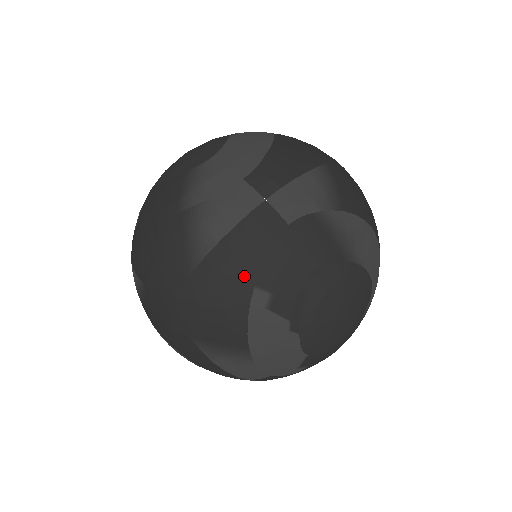
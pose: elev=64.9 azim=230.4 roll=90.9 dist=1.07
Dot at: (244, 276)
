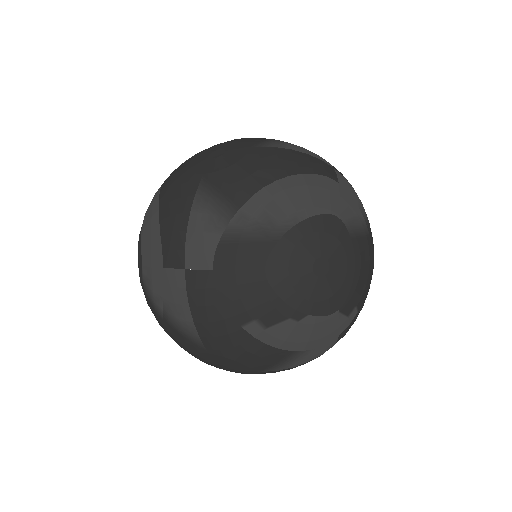
Dot at: (228, 327)
